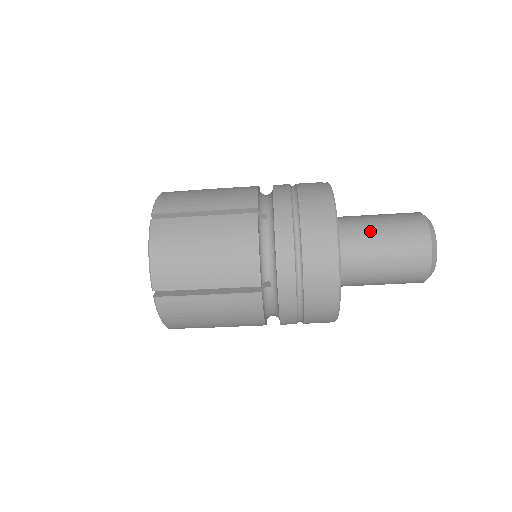
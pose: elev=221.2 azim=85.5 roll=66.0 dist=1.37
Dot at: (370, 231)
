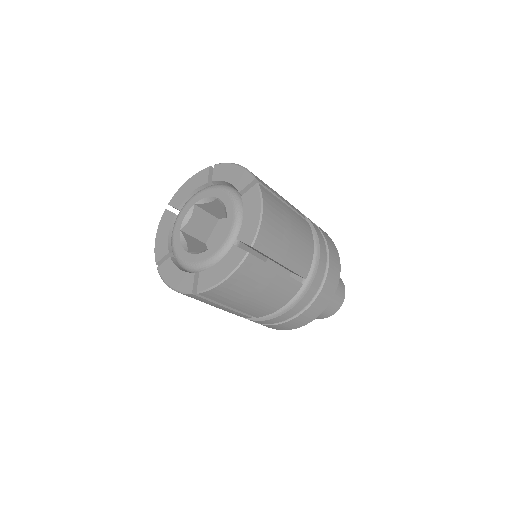
Dot at: occluded
